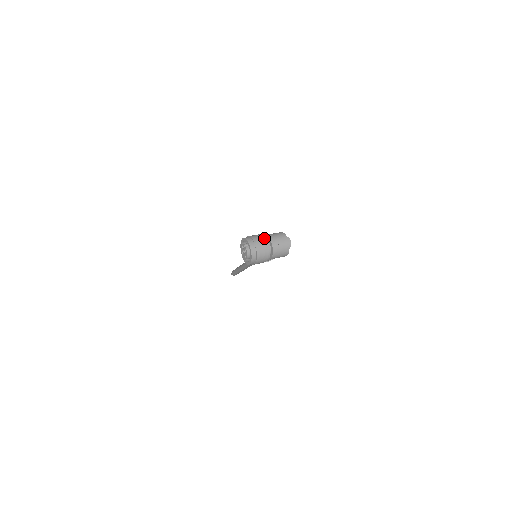
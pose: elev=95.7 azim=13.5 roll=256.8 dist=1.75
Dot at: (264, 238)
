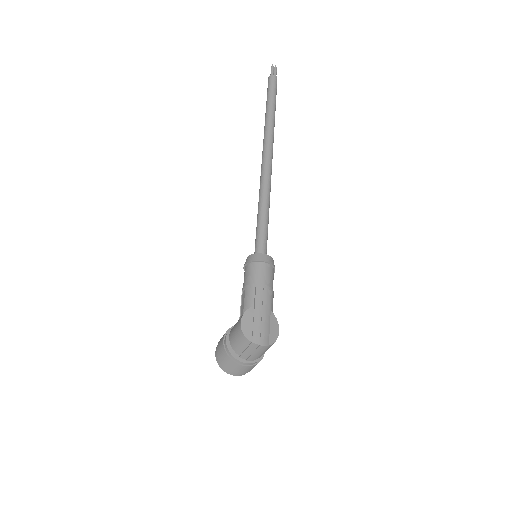
Dot at: (231, 360)
